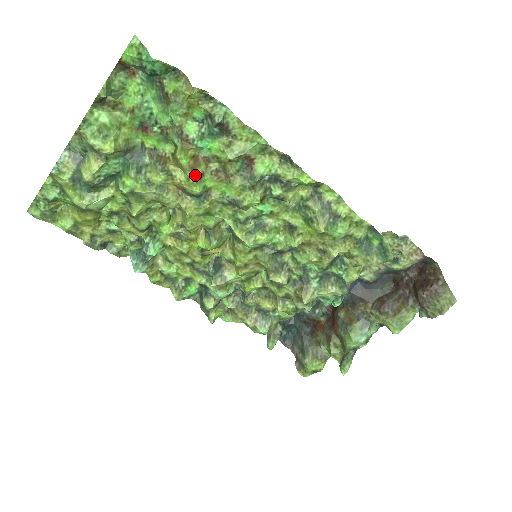
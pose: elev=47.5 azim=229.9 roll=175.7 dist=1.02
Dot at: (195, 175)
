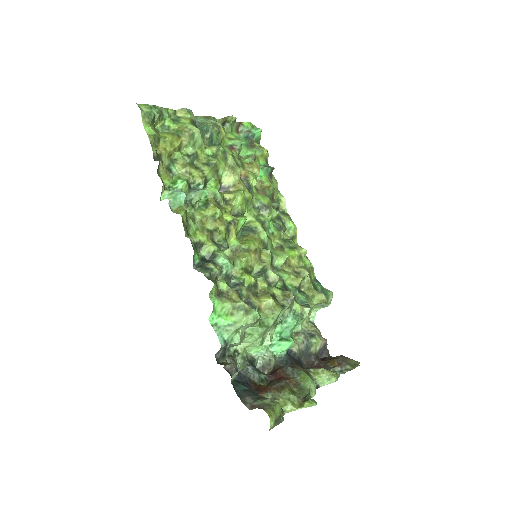
Dot at: (258, 174)
